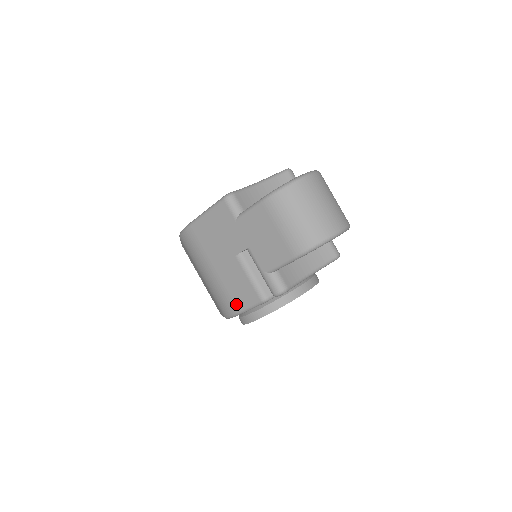
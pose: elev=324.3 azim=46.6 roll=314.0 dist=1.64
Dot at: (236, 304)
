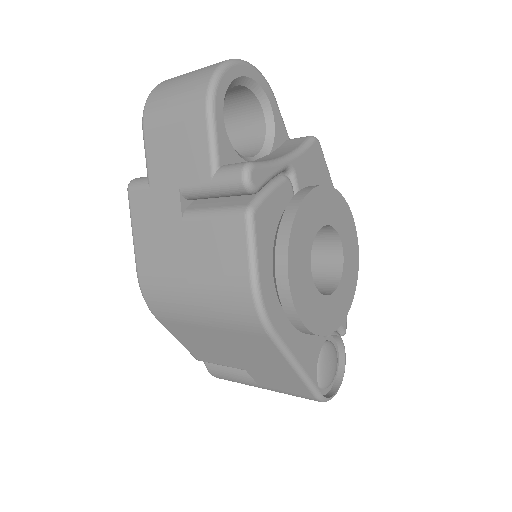
Dot at: (238, 273)
